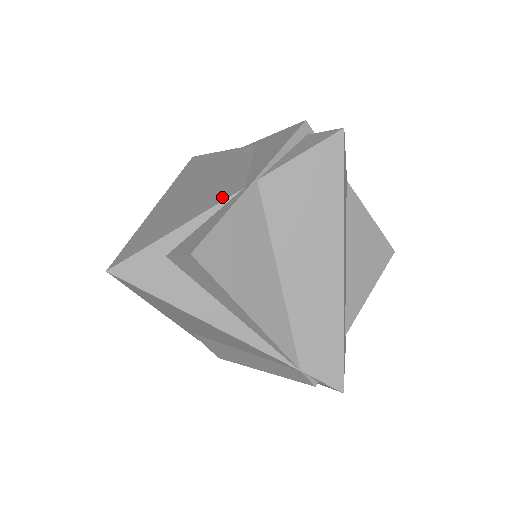
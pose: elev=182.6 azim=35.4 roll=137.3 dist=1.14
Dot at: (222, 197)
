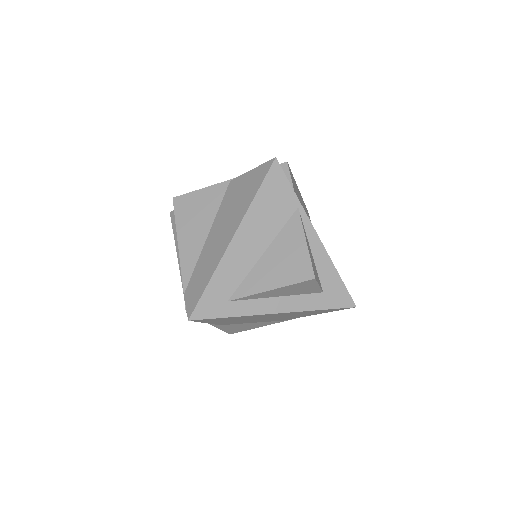
Dot at: occluded
